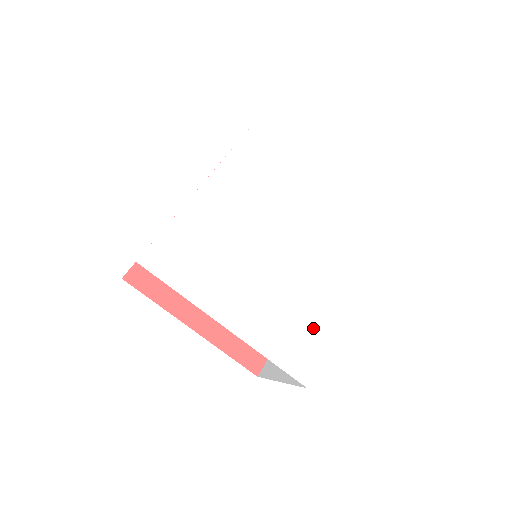
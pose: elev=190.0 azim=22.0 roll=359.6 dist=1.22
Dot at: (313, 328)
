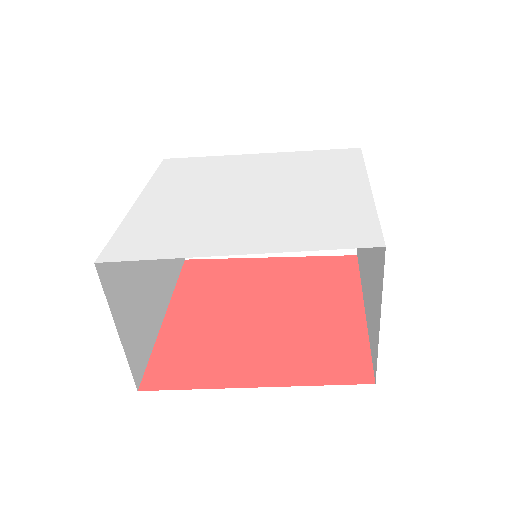
Dot at: (177, 240)
